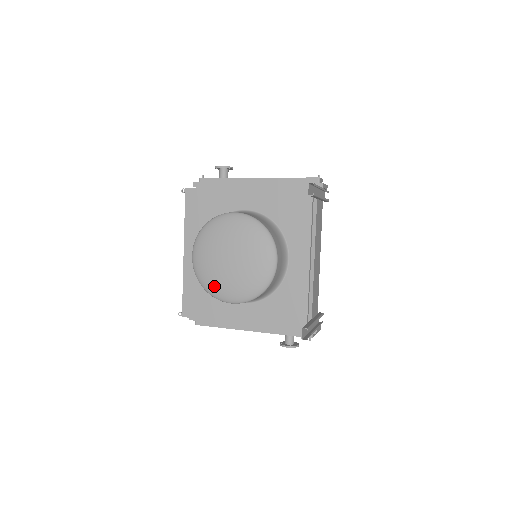
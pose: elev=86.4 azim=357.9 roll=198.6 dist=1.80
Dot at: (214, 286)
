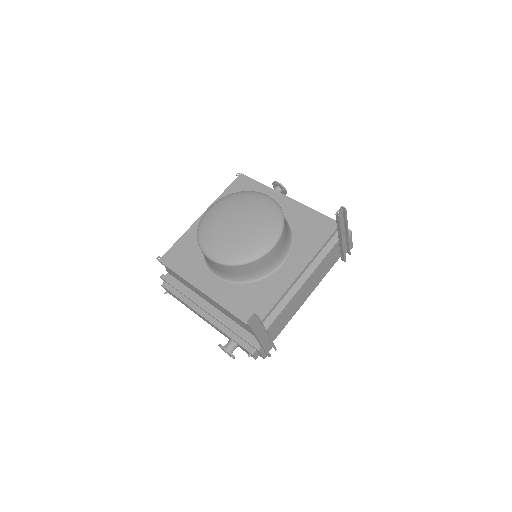
Dot at: (207, 236)
